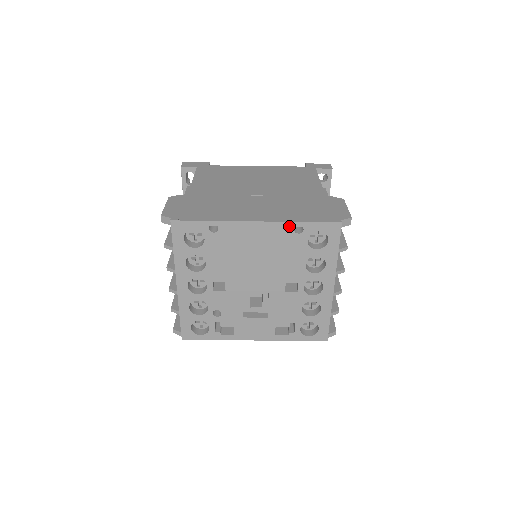
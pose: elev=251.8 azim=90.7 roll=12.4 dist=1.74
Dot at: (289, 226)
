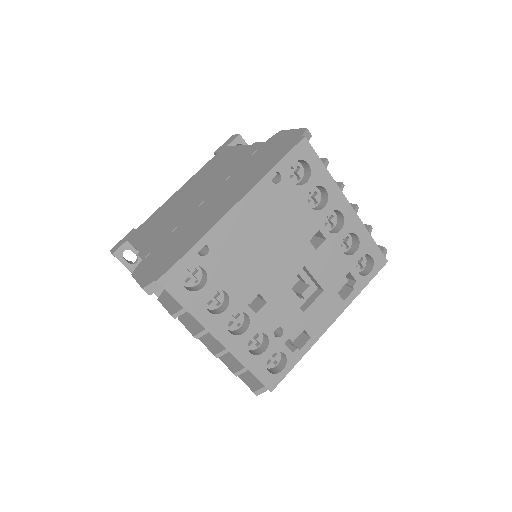
Dot at: (265, 183)
